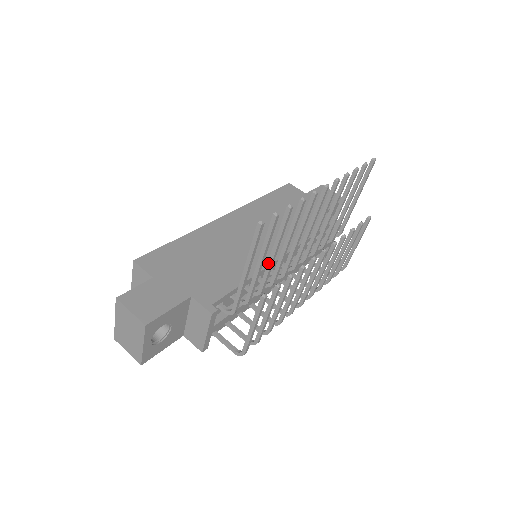
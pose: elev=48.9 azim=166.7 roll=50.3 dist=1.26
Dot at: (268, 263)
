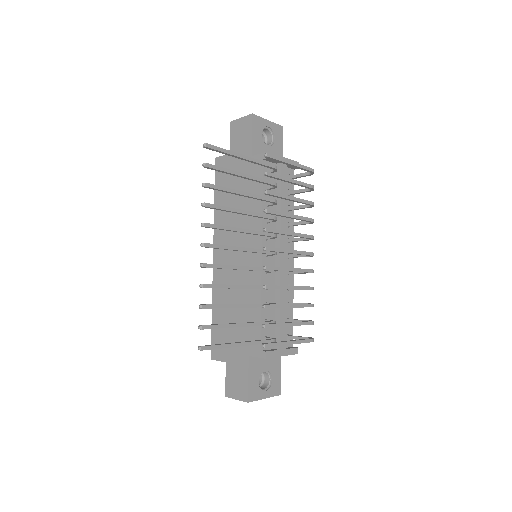
Dot at: occluded
